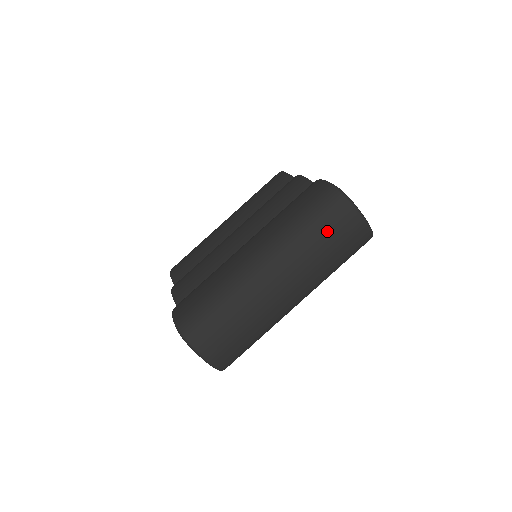
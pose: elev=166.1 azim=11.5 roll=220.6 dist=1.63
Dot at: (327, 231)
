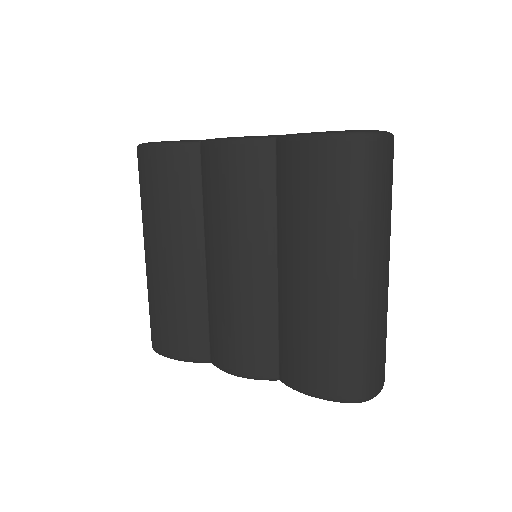
Dot at: (387, 184)
